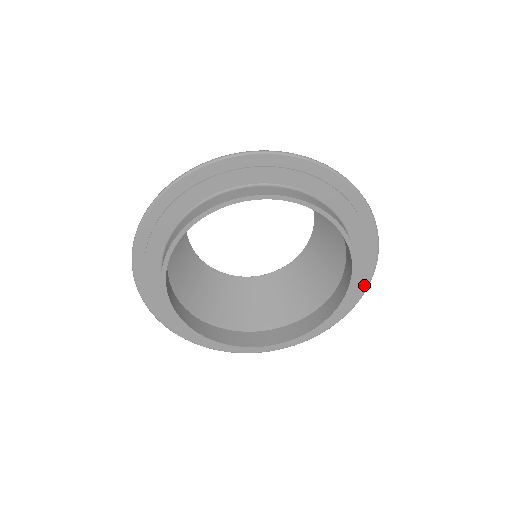
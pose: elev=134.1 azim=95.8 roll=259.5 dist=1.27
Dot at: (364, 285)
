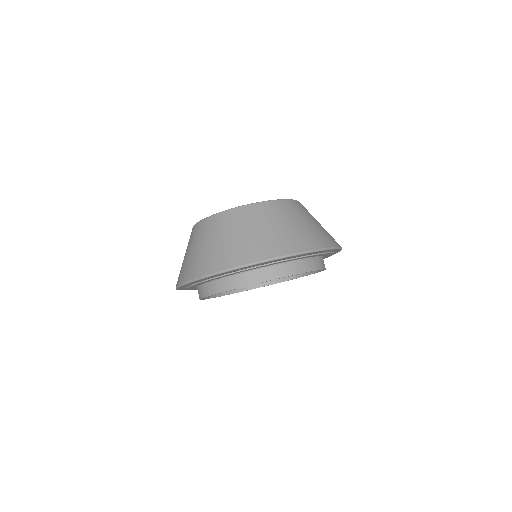
Dot at: occluded
